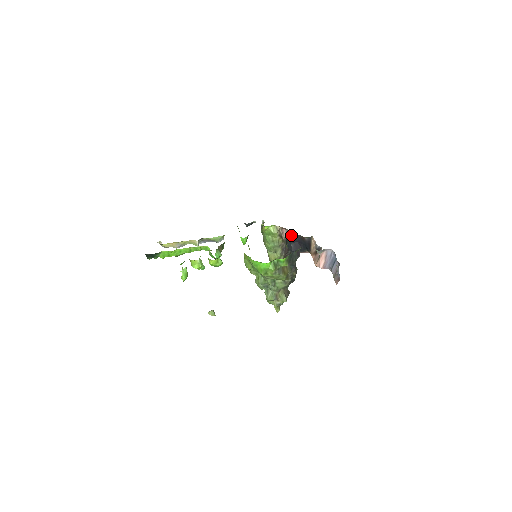
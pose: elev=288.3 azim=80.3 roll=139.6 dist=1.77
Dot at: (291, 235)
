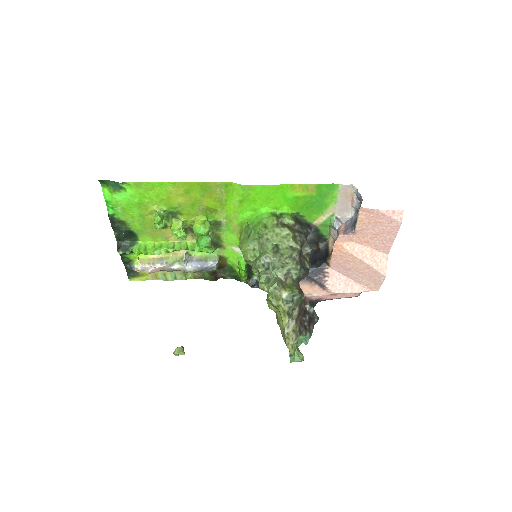
Dot at: occluded
